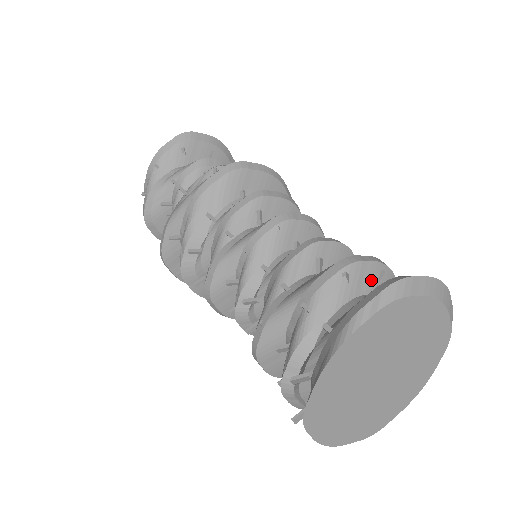
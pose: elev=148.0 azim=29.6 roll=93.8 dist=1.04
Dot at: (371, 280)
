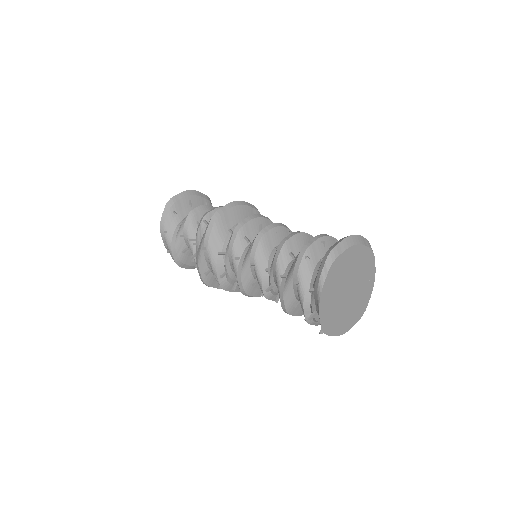
Dot at: (320, 250)
